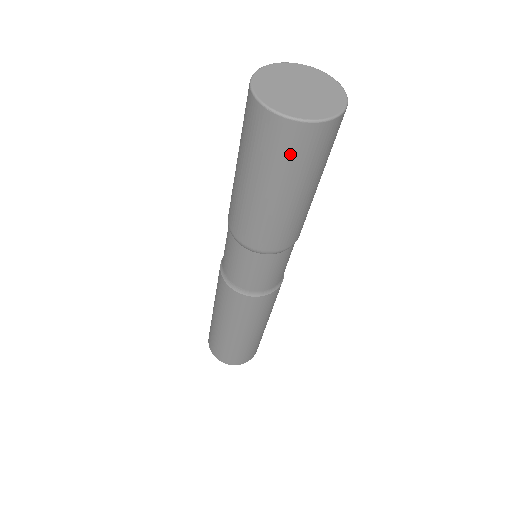
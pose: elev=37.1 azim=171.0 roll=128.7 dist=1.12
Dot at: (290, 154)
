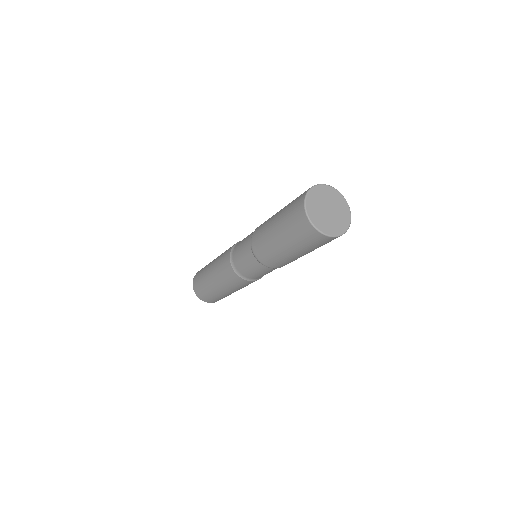
Dot at: (304, 237)
